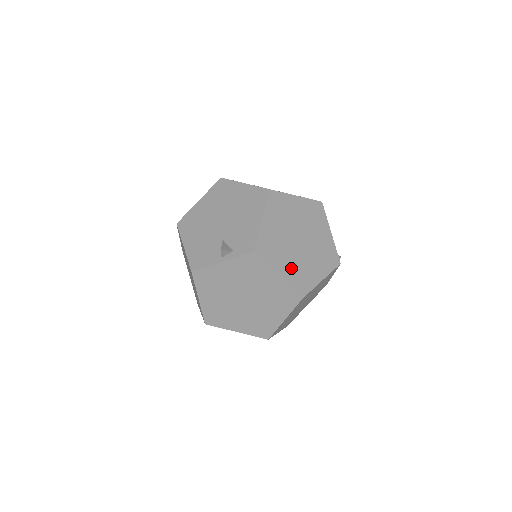
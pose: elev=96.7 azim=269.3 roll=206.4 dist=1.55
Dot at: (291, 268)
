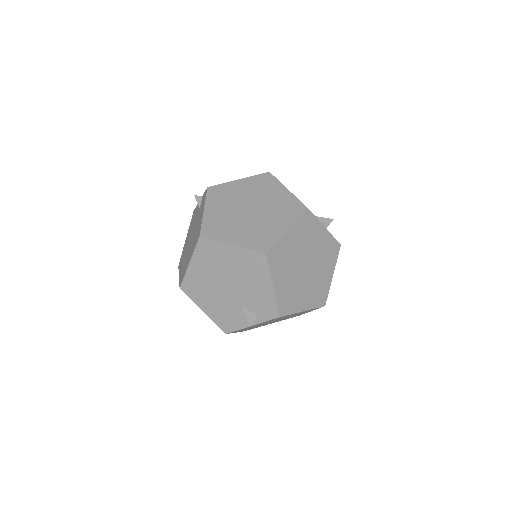
Dot at: (309, 295)
